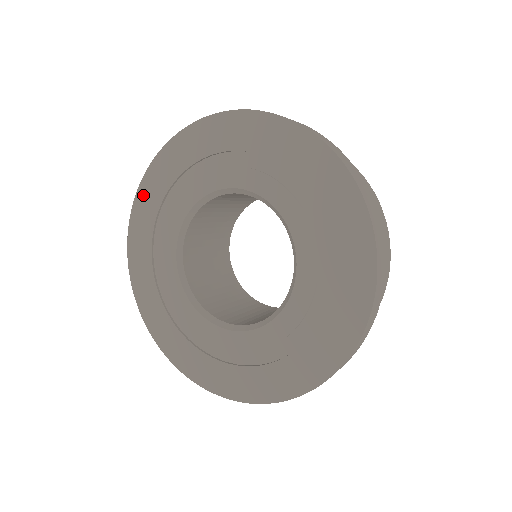
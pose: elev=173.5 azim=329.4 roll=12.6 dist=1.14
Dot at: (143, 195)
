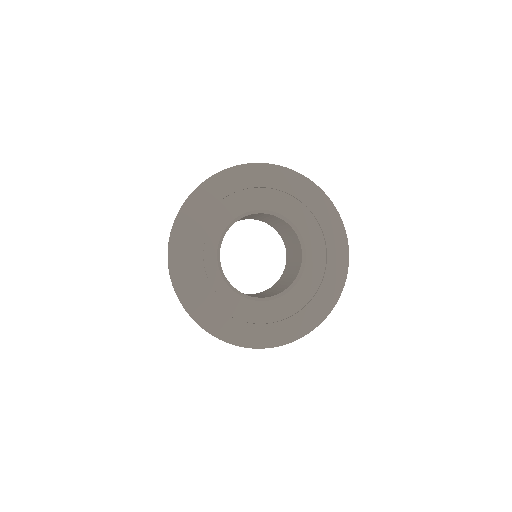
Dot at: (181, 286)
